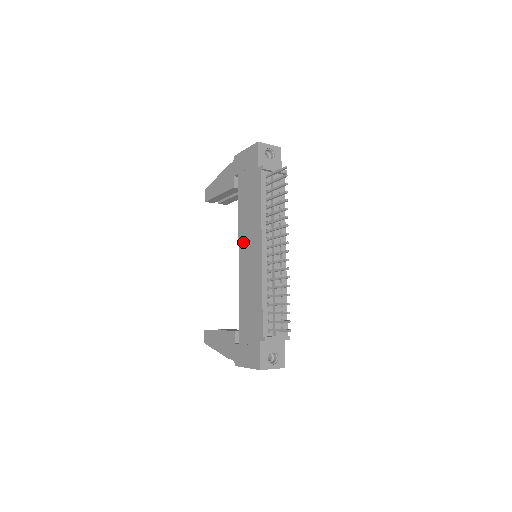
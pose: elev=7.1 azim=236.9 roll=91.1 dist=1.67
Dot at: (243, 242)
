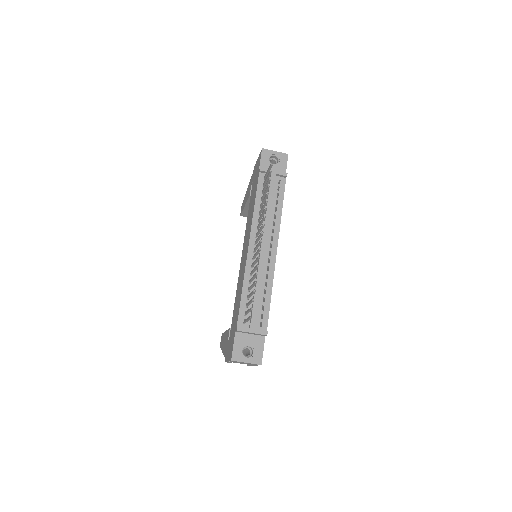
Dot at: (244, 242)
